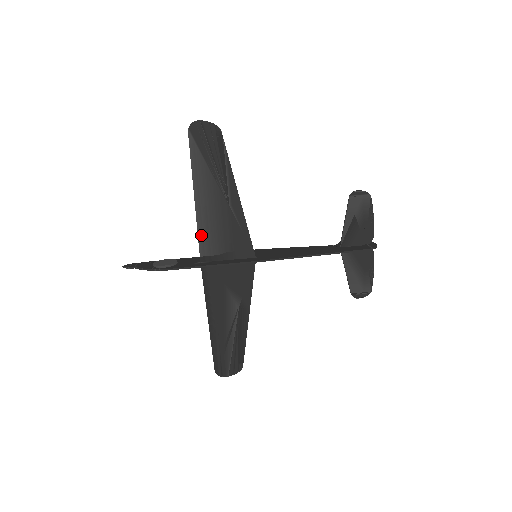
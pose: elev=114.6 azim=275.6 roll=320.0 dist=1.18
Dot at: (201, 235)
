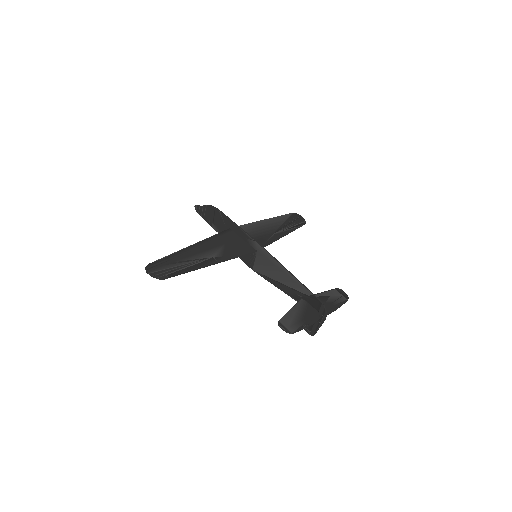
Dot at: (247, 226)
